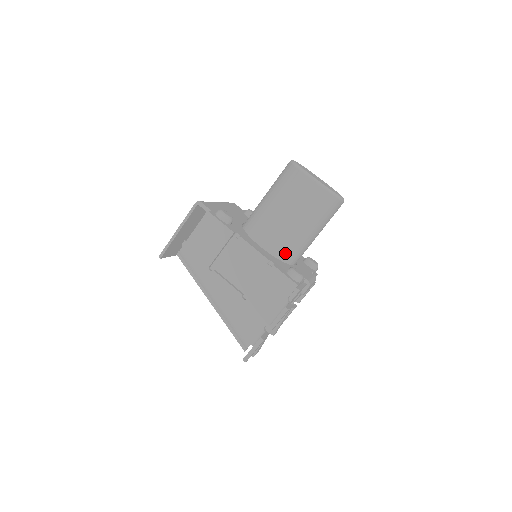
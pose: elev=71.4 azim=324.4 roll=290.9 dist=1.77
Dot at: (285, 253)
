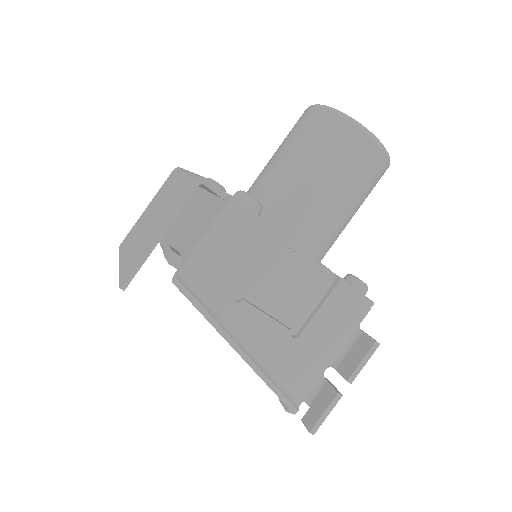
Dot at: (323, 251)
